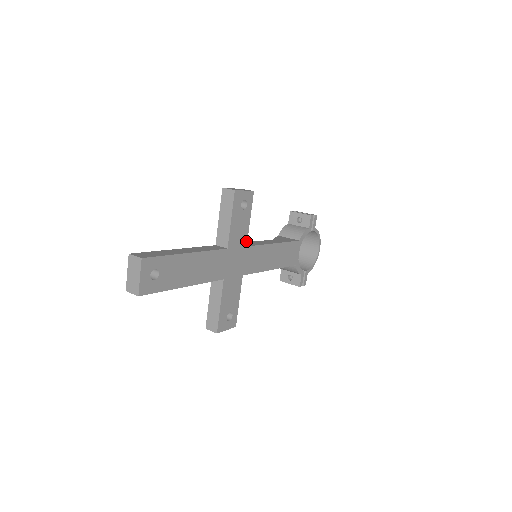
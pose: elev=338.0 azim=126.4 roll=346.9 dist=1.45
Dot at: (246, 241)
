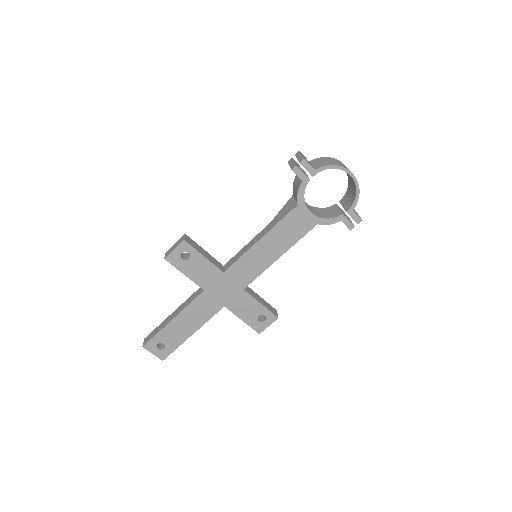
Dot at: (219, 270)
